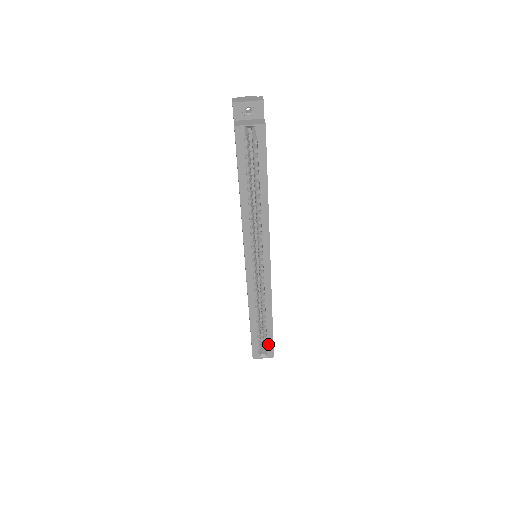
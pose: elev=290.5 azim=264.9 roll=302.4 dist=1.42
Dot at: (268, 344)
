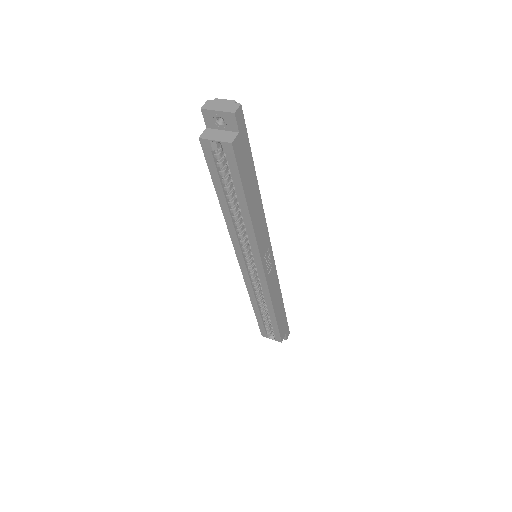
Dot at: (274, 331)
